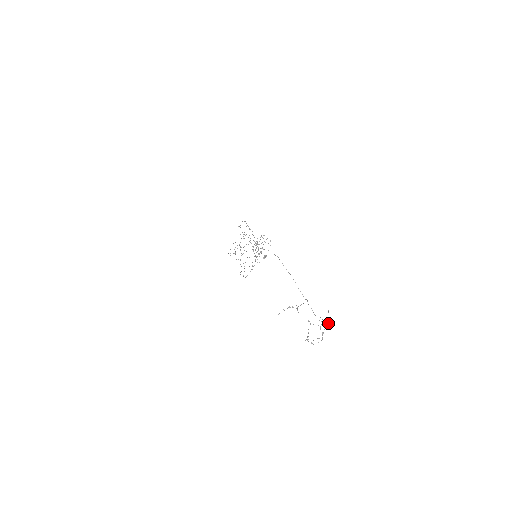
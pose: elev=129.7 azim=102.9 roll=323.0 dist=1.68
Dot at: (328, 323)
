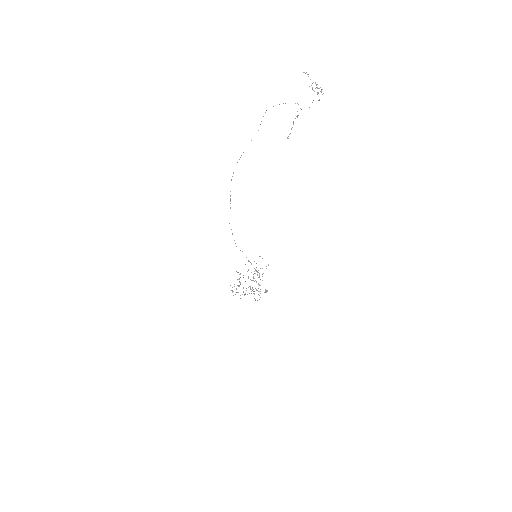
Dot at: (321, 91)
